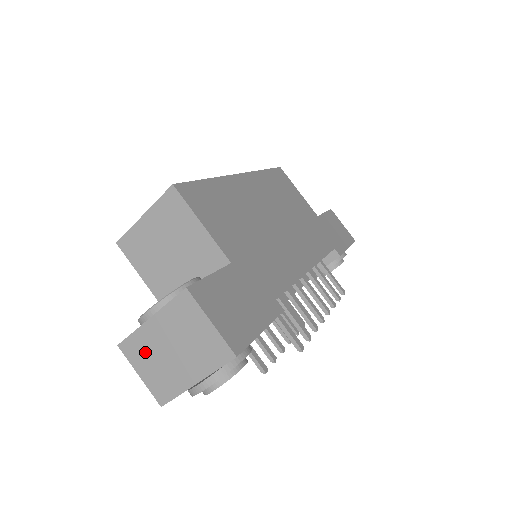
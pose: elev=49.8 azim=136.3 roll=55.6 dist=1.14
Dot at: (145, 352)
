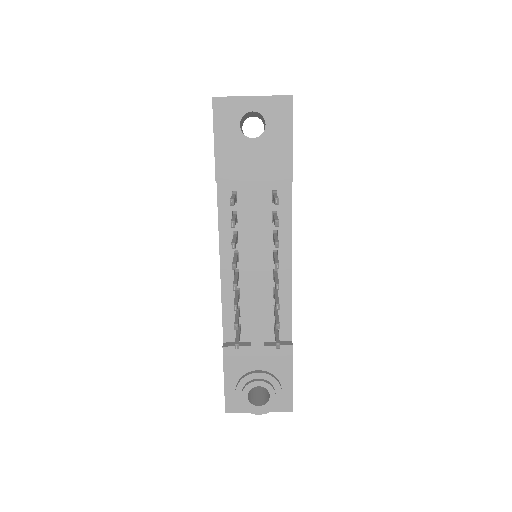
Dot at: occluded
